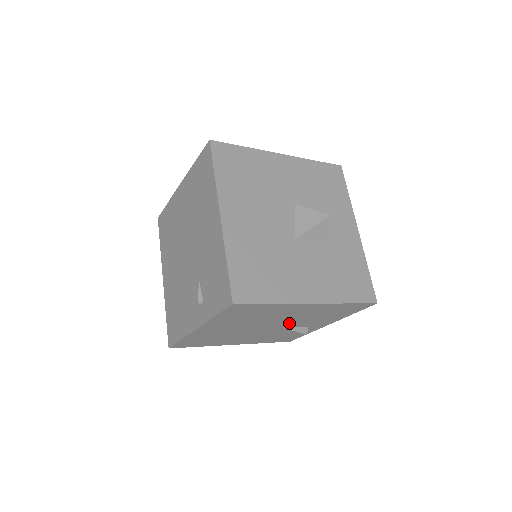
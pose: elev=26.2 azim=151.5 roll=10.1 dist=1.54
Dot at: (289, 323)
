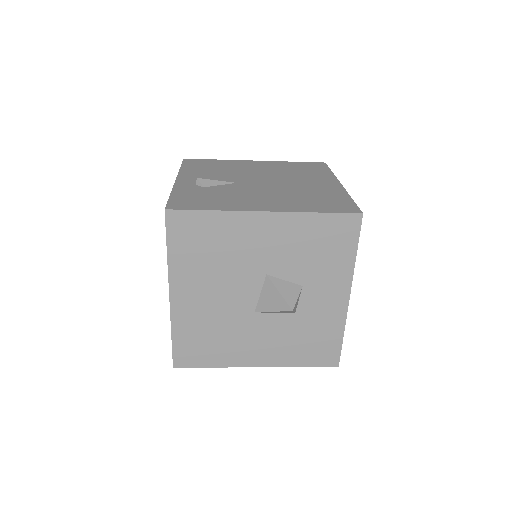
Dot at: occluded
